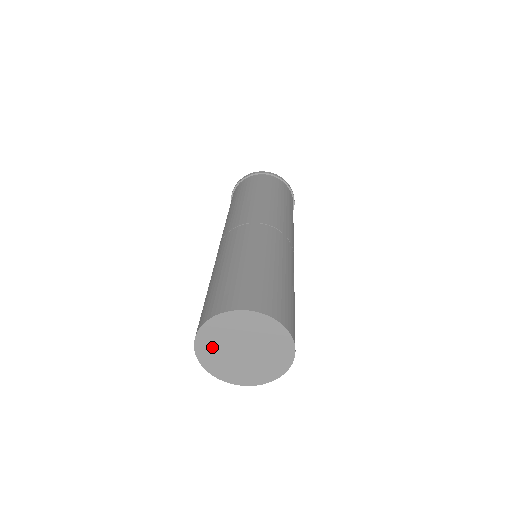
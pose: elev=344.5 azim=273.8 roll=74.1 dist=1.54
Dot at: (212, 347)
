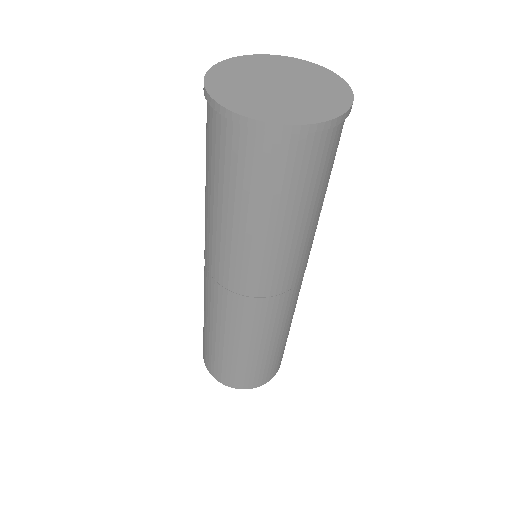
Dot at: occluded
